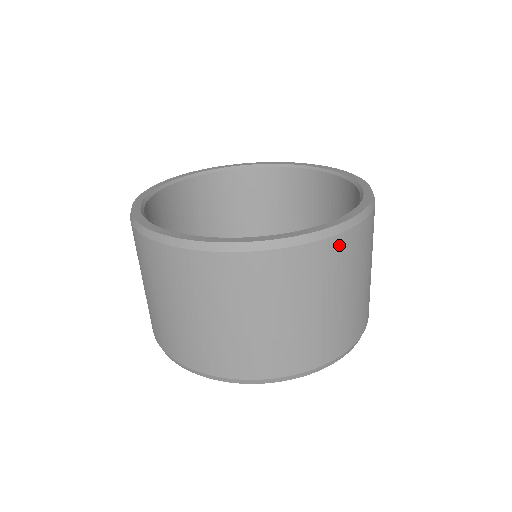
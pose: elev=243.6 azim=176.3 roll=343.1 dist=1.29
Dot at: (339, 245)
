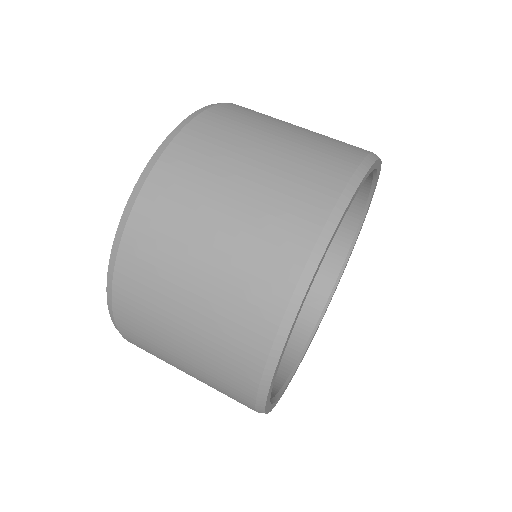
Dot at: (240, 107)
